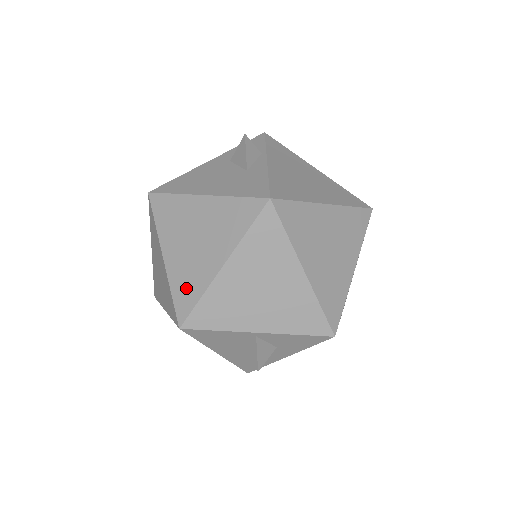
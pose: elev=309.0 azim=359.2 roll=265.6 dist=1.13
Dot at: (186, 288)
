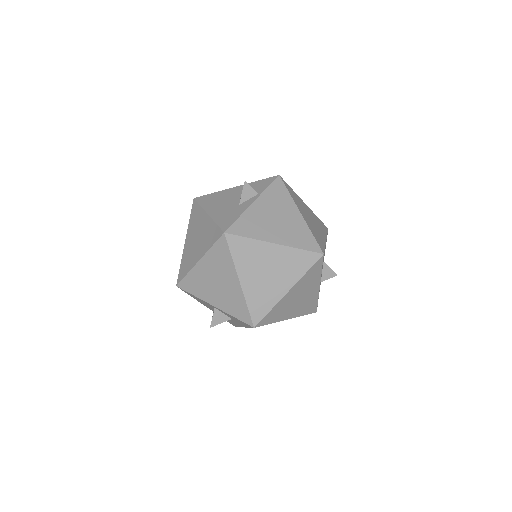
Dot at: (185, 265)
